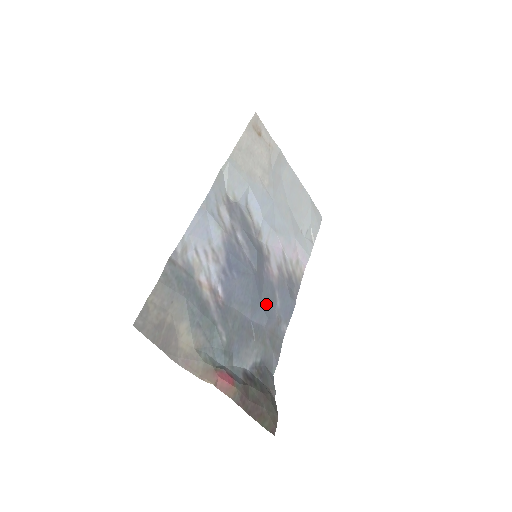
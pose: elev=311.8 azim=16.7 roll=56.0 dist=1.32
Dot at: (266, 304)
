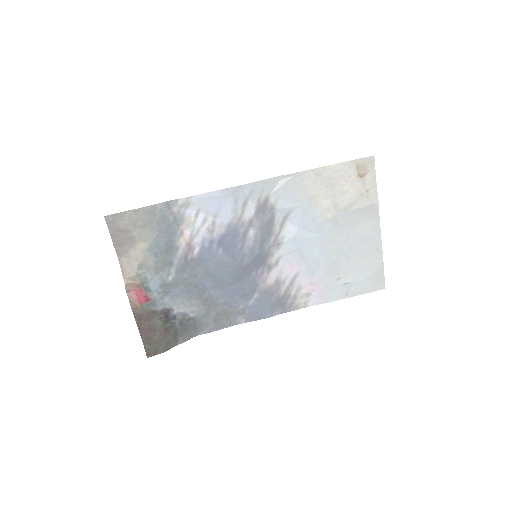
Dot at: (236, 292)
